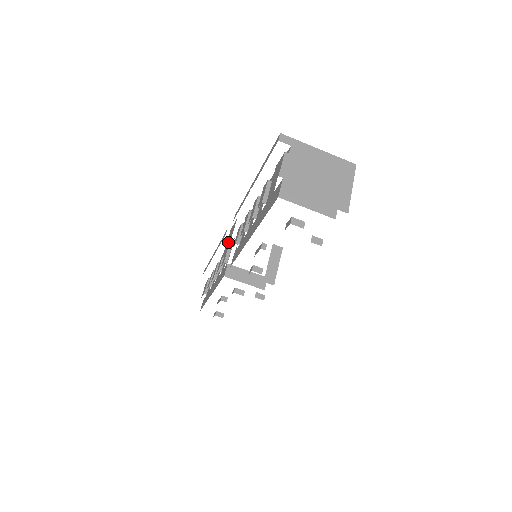
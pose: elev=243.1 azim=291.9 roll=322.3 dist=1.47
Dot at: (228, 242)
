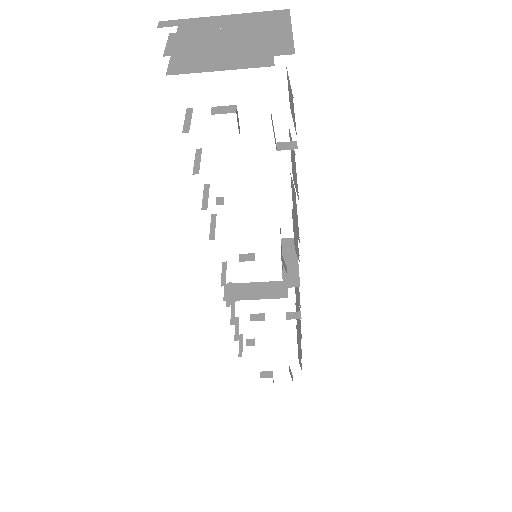
Dot at: occluded
